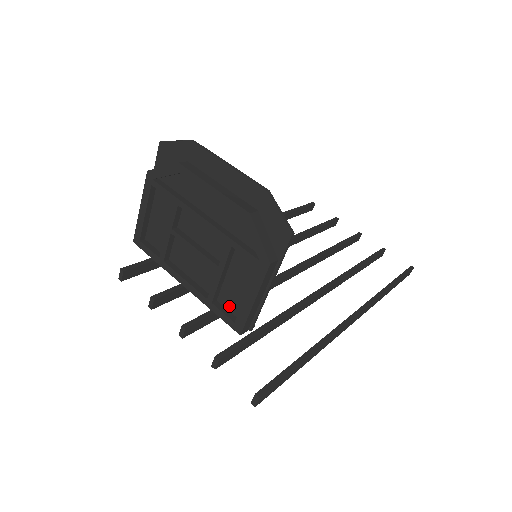
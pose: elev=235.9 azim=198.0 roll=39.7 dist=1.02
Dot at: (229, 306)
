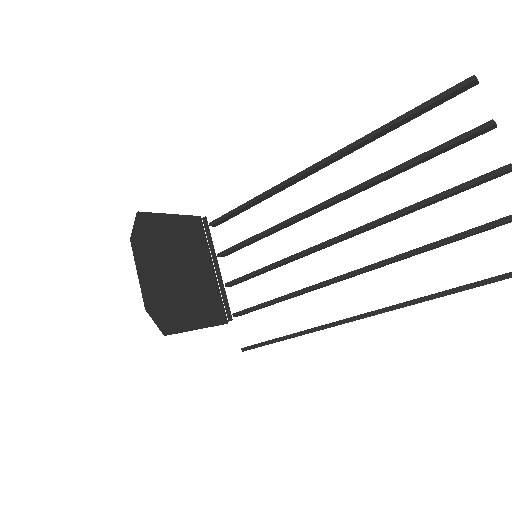
Dot at: occluded
